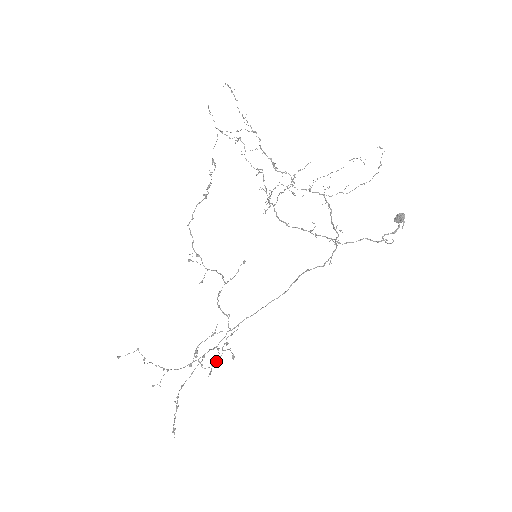
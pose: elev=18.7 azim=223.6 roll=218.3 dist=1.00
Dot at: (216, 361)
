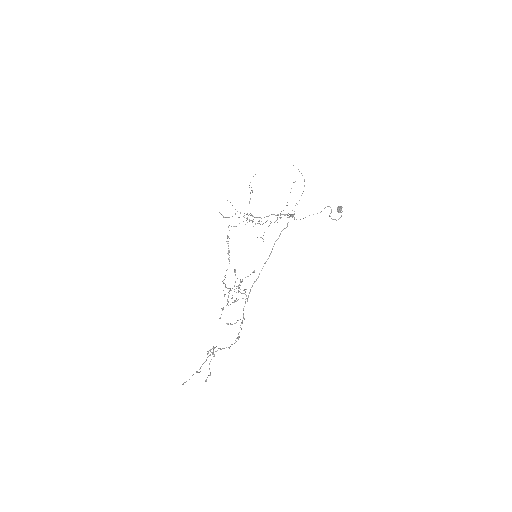
Dot at: (230, 290)
